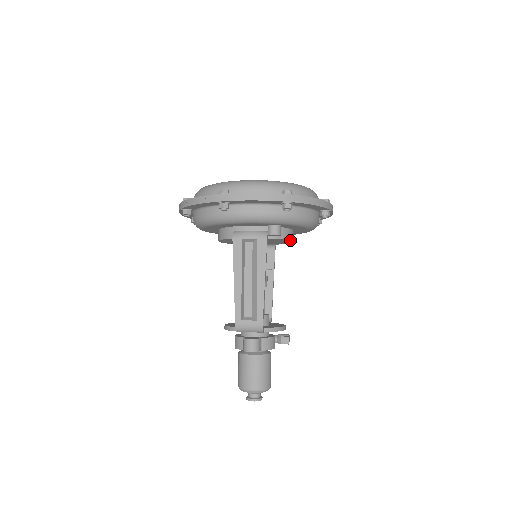
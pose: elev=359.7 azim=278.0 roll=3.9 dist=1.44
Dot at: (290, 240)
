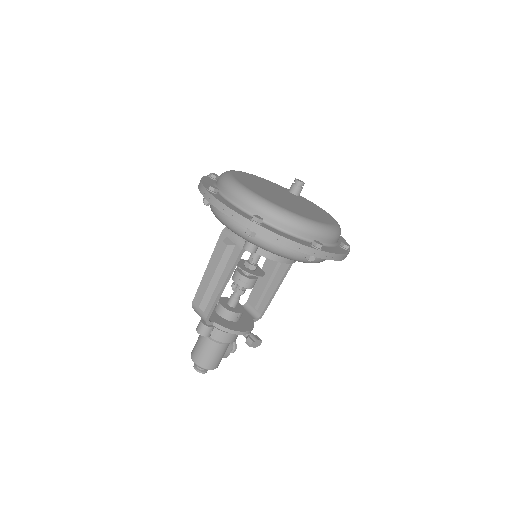
Dot at: (277, 261)
